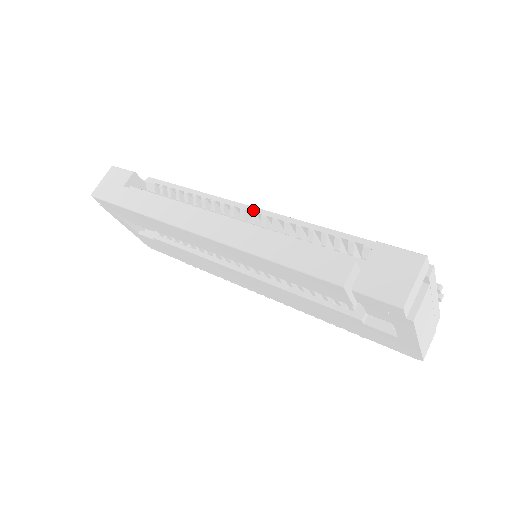
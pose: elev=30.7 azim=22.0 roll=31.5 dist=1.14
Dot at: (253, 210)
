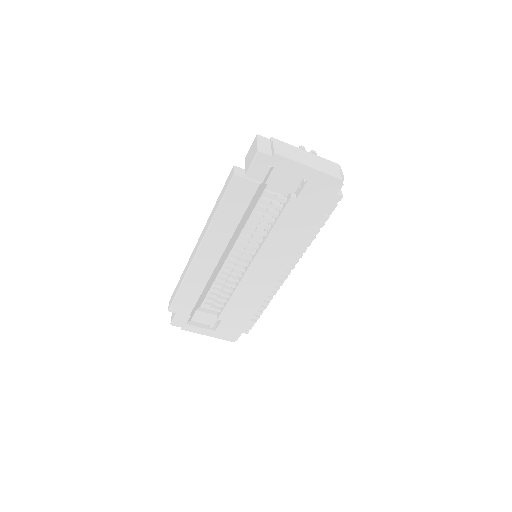
Dot at: occluded
